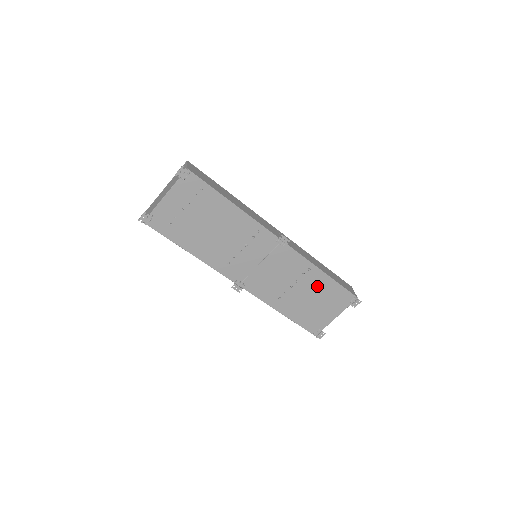
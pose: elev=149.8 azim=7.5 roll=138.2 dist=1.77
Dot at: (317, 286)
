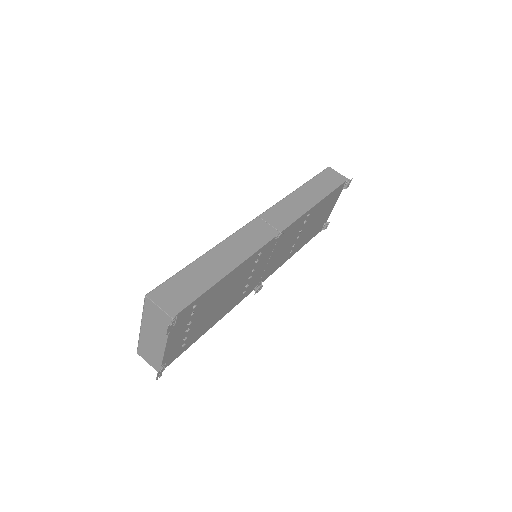
Dot at: (316, 213)
